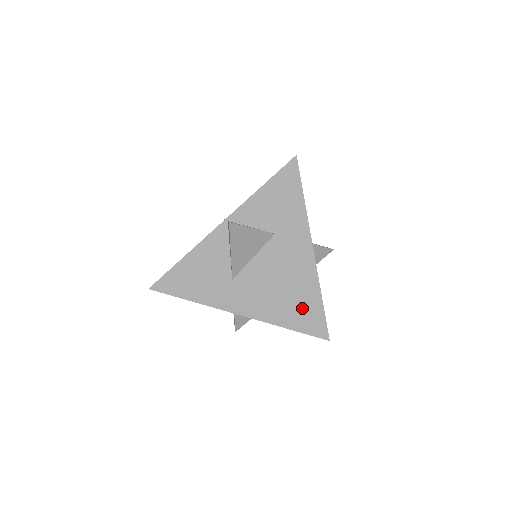
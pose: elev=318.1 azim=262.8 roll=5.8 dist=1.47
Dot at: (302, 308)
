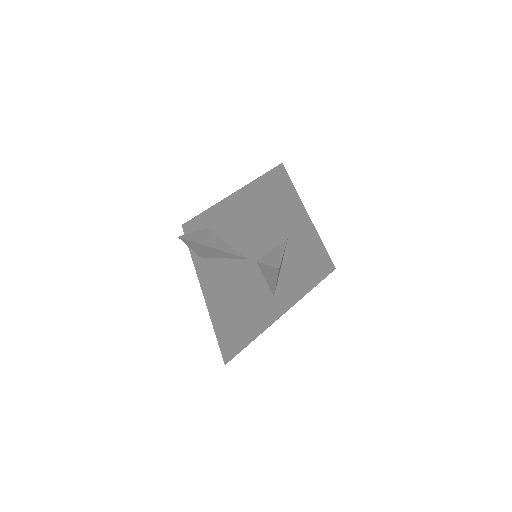
Dot at: (317, 267)
